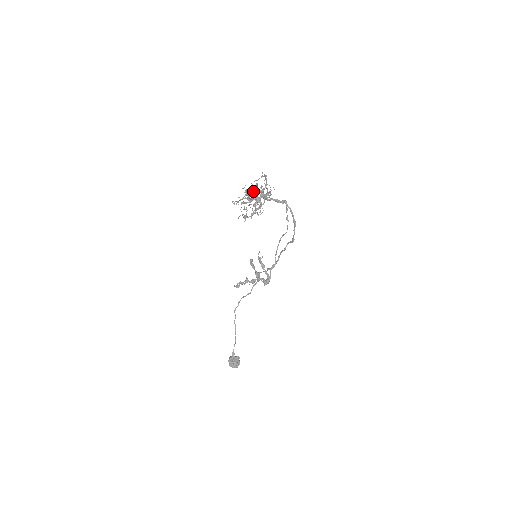
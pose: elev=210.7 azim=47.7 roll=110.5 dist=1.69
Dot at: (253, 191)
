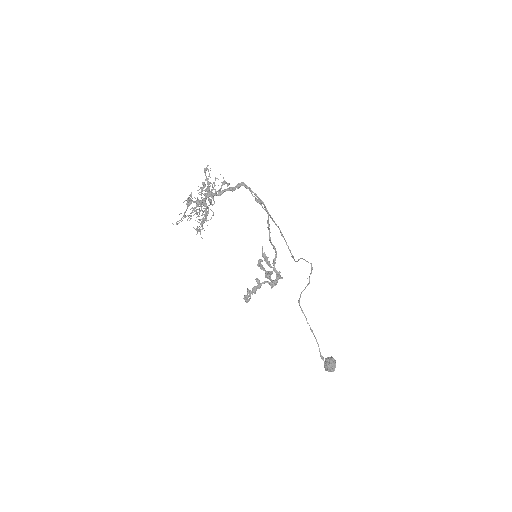
Dot at: occluded
